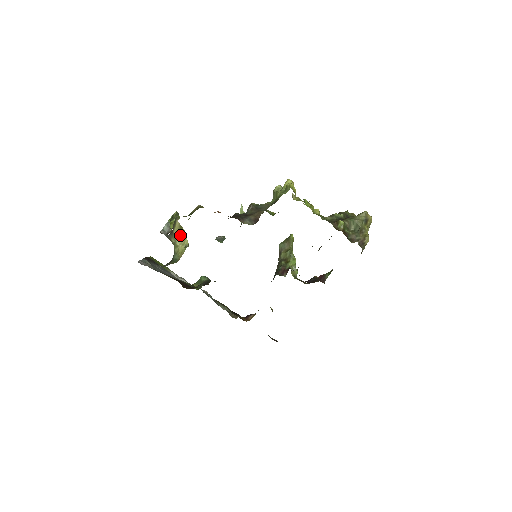
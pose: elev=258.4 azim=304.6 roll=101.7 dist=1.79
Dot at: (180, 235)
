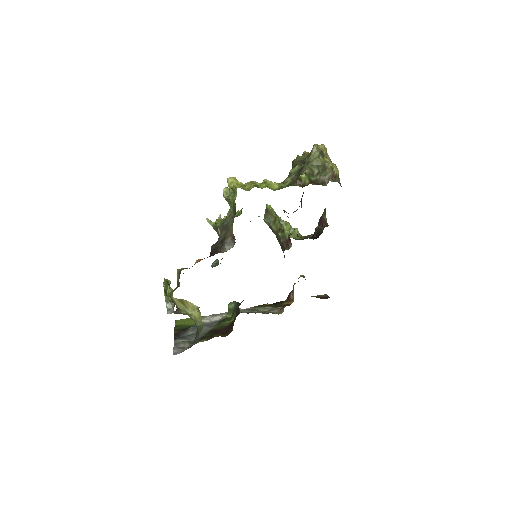
Dot at: (185, 306)
